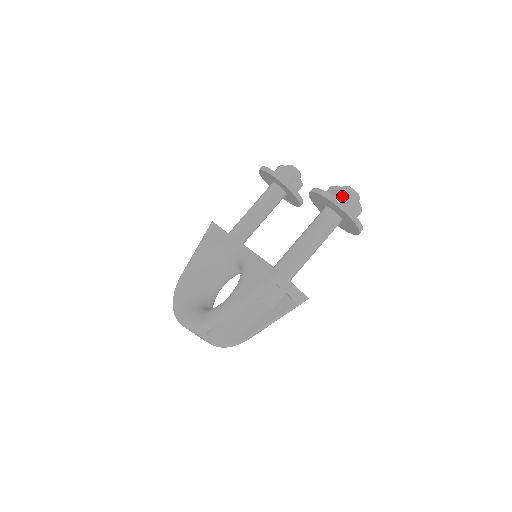
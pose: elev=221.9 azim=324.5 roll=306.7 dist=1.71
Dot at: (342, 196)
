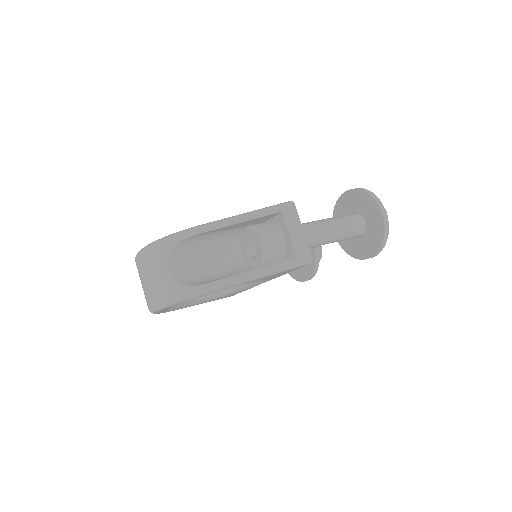
Dot at: occluded
